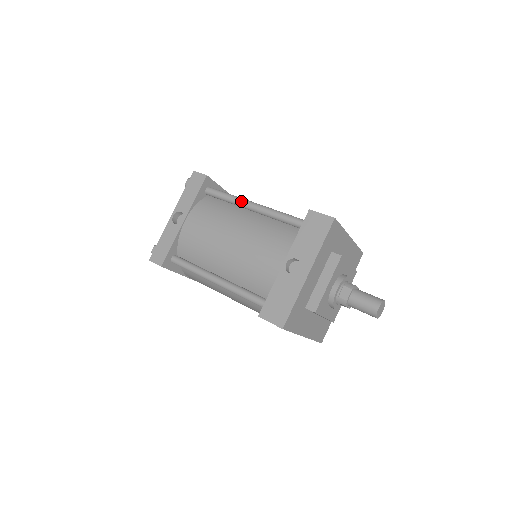
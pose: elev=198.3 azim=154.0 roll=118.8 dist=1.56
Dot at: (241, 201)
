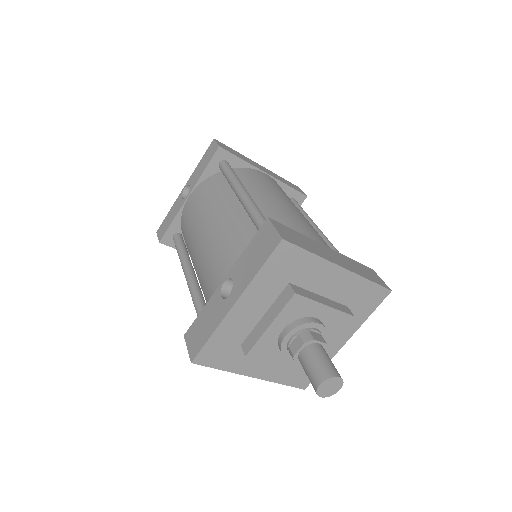
Dot at: (234, 186)
